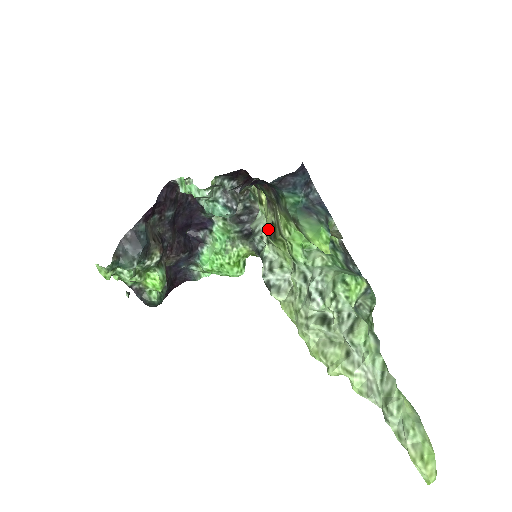
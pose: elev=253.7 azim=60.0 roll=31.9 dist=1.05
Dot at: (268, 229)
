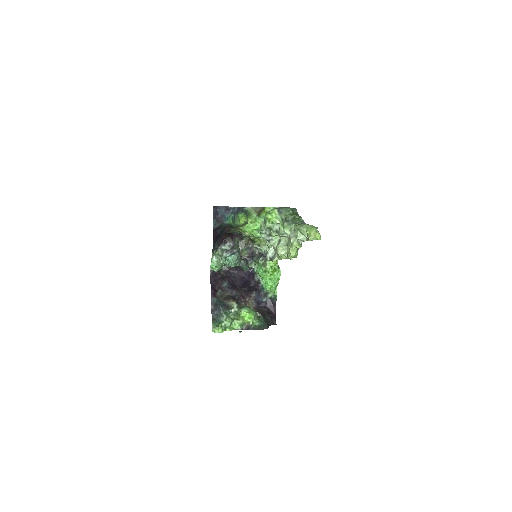
Dot at: occluded
